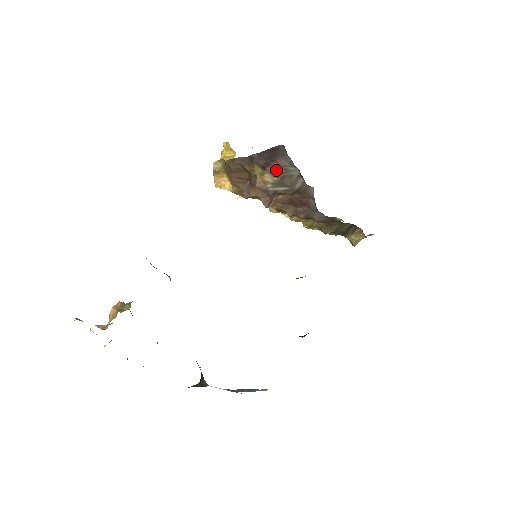
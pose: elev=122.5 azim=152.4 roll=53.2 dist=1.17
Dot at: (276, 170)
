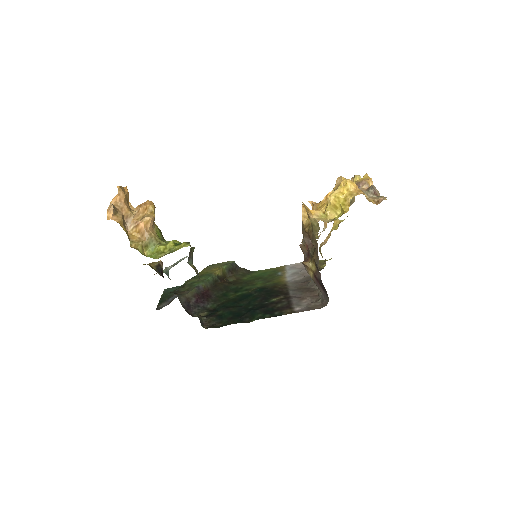
Dot at: (316, 283)
